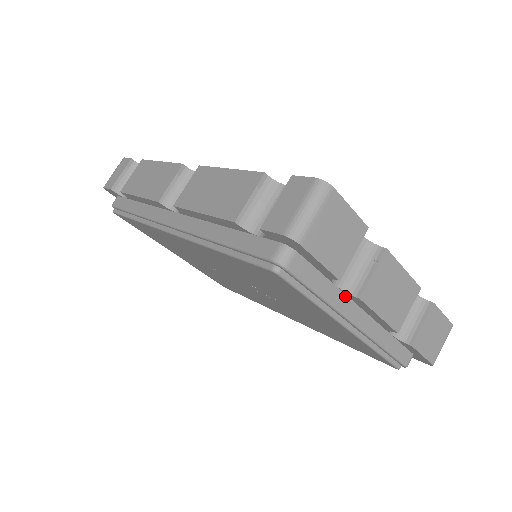
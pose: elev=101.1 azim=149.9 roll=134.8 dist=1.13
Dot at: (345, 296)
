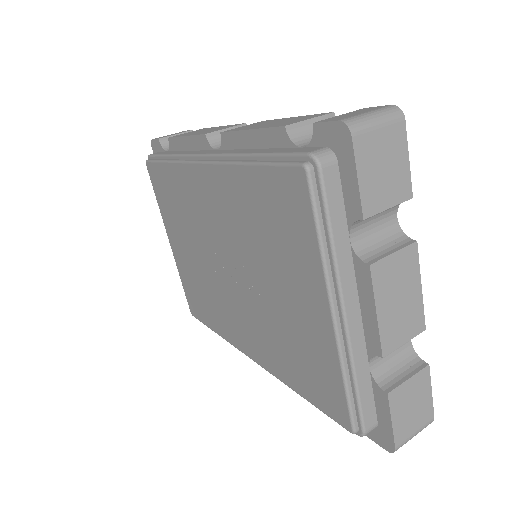
Dot at: (352, 265)
